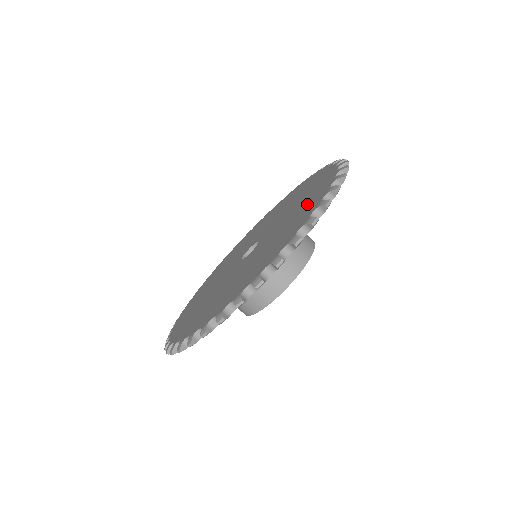
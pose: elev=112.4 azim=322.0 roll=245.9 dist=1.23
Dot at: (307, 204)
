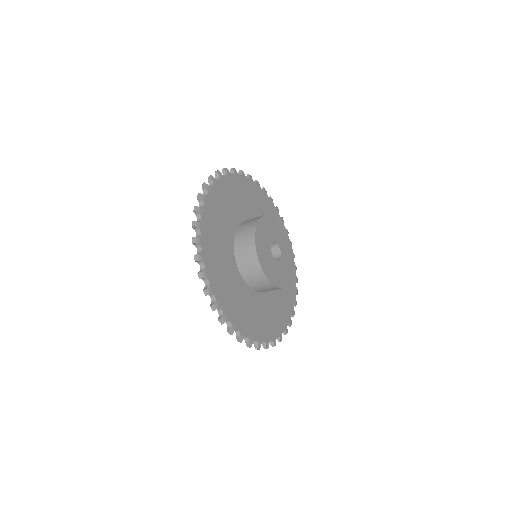
Dot at: occluded
